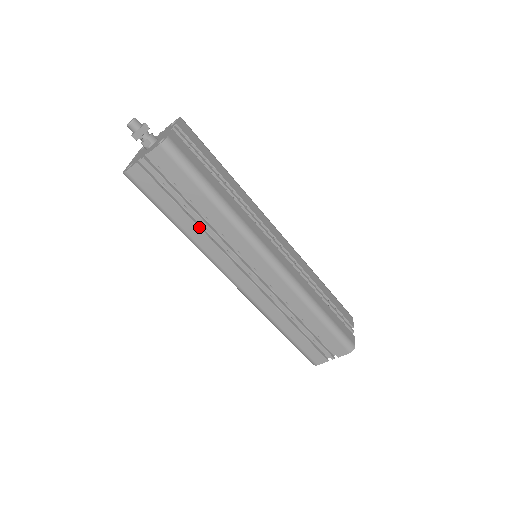
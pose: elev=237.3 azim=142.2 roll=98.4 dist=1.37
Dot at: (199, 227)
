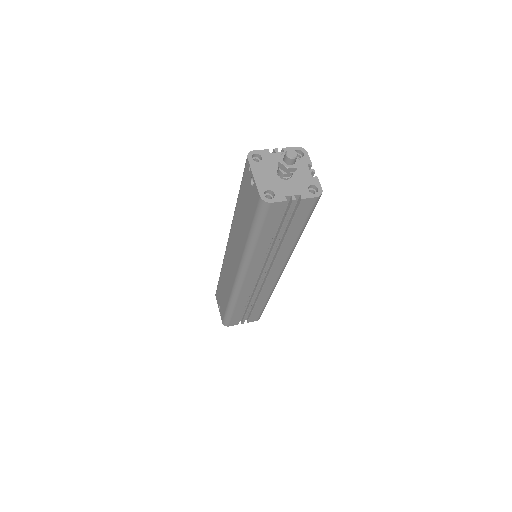
Dot at: occluded
